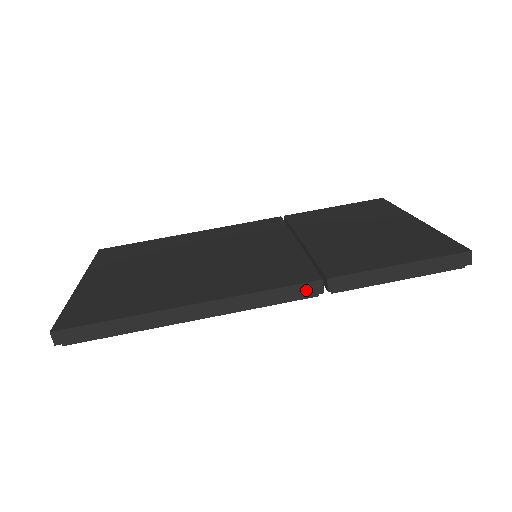
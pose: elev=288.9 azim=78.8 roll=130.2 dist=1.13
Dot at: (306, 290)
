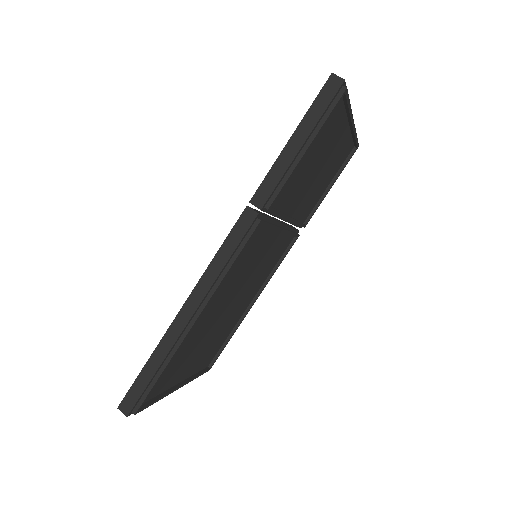
Dot at: (244, 225)
